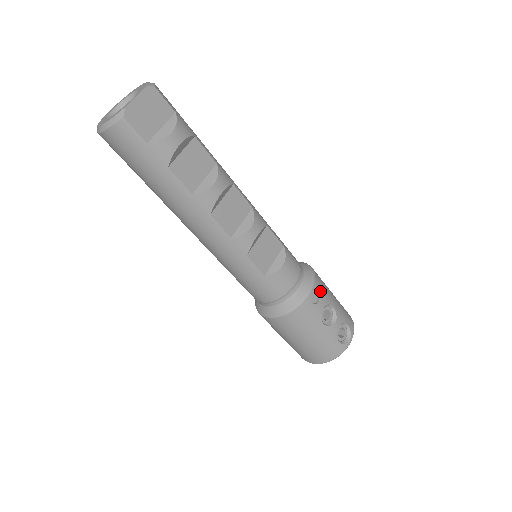
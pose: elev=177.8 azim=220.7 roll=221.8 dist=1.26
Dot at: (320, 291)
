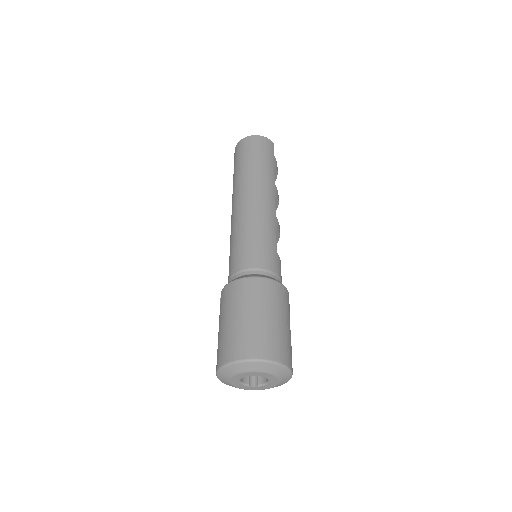
Dot at: occluded
